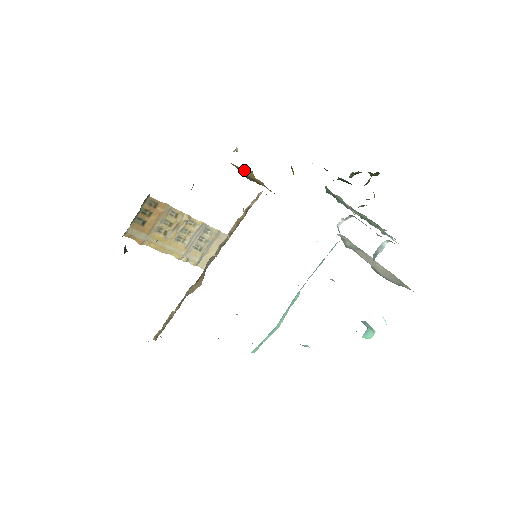
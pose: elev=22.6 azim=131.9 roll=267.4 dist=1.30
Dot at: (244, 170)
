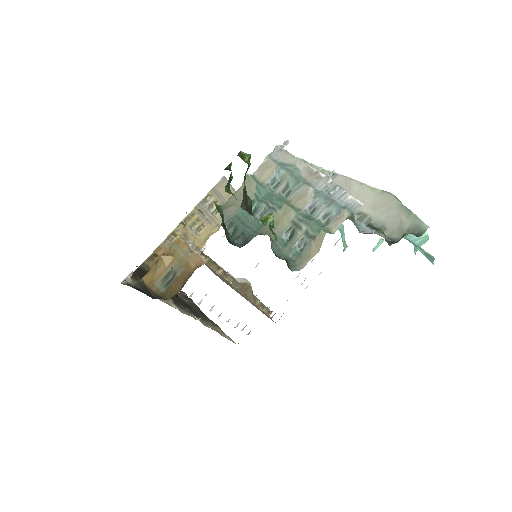
Dot at: (157, 270)
